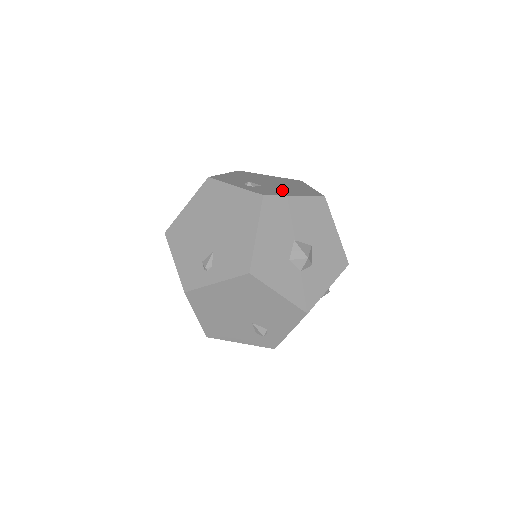
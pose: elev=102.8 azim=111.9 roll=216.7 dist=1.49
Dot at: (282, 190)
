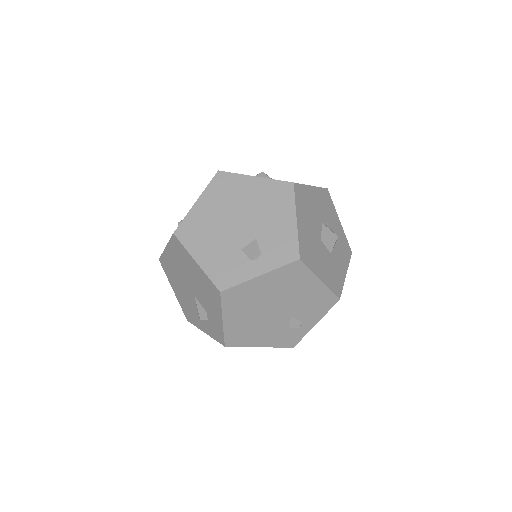
Dot at: (274, 224)
